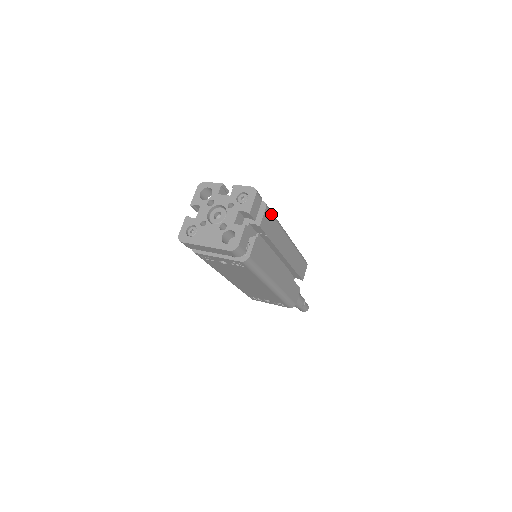
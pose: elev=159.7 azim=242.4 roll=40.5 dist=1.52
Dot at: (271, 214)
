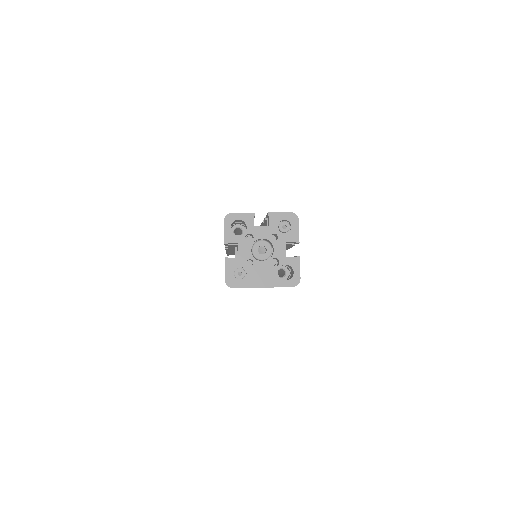
Dot at: occluded
